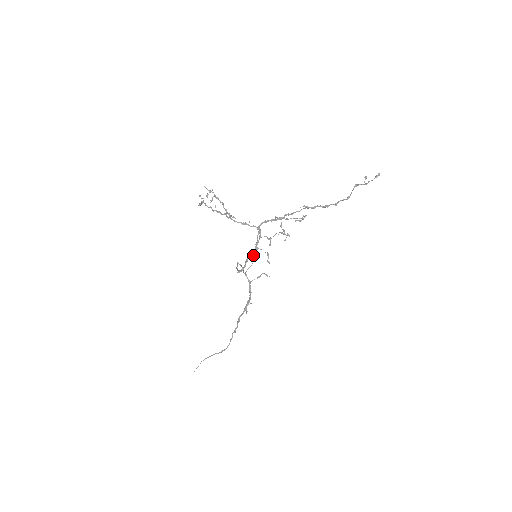
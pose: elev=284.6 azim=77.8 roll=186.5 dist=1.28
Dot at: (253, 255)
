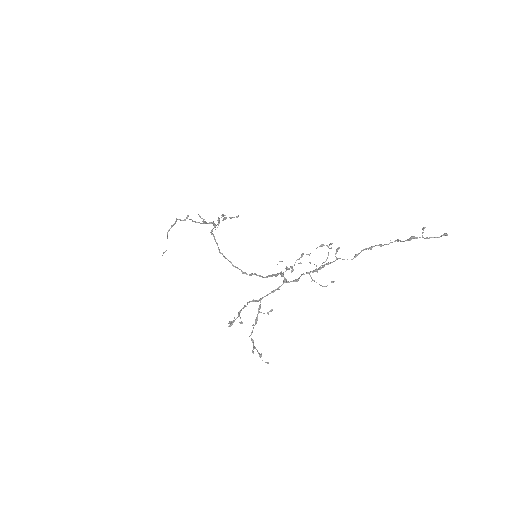
Dot at: occluded
